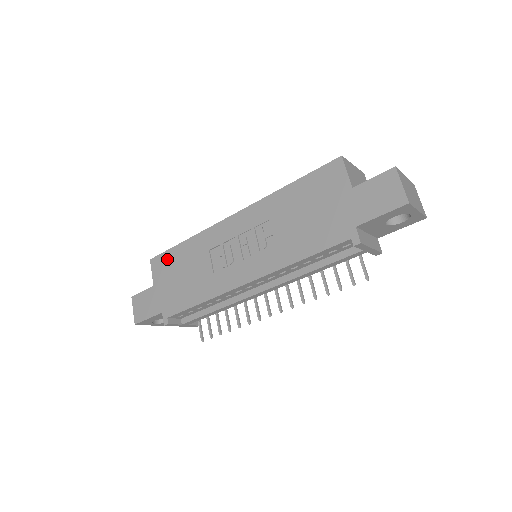
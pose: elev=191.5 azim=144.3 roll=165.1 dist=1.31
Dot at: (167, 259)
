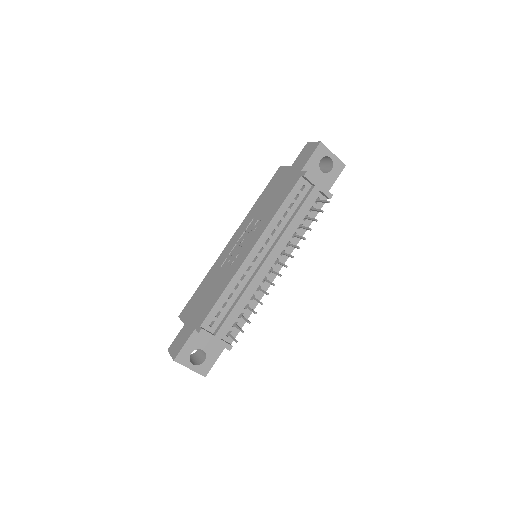
Dot at: (191, 302)
